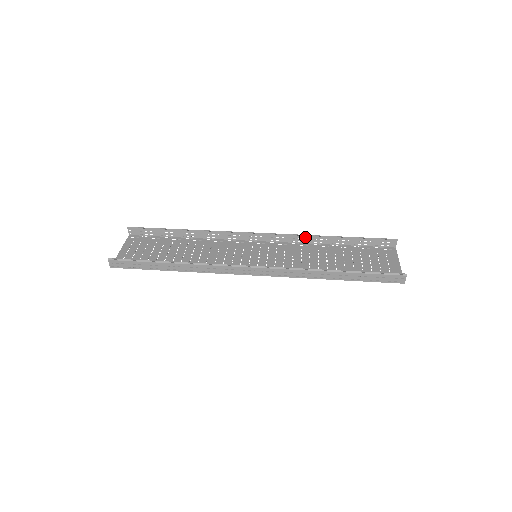
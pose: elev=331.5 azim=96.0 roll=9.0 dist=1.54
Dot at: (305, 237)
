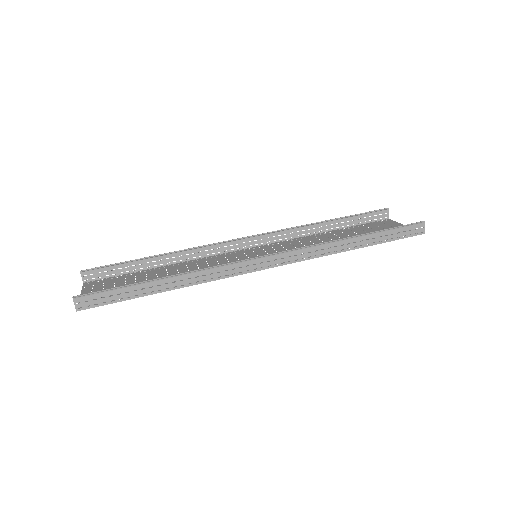
Dot at: (297, 229)
